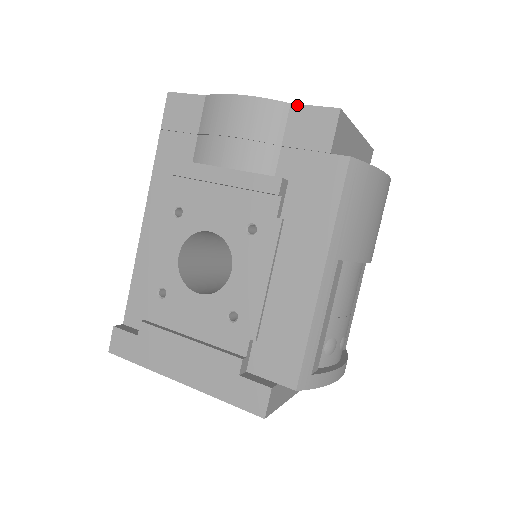
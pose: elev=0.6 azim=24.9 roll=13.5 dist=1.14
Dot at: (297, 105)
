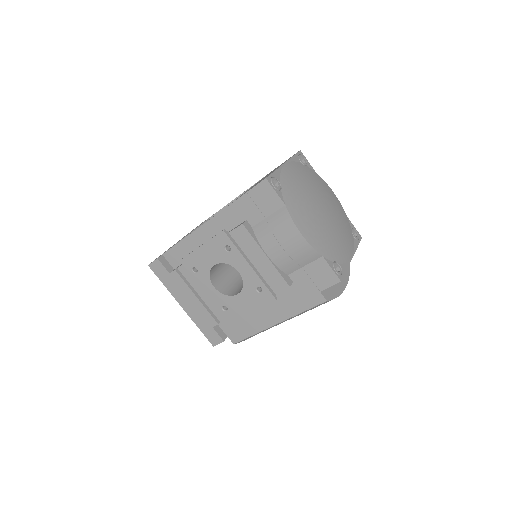
Dot at: (325, 260)
